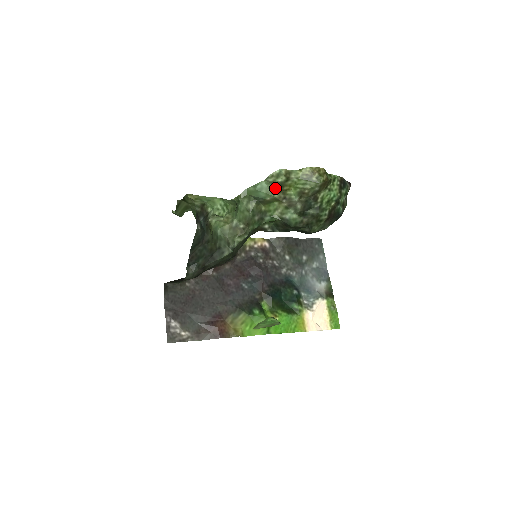
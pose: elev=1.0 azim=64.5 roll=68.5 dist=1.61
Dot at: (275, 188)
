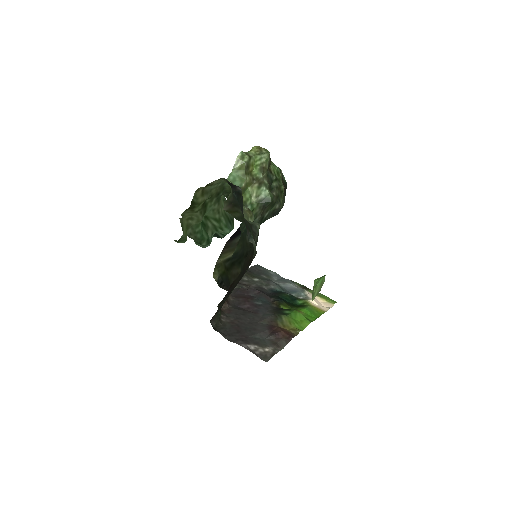
Dot at: (244, 172)
